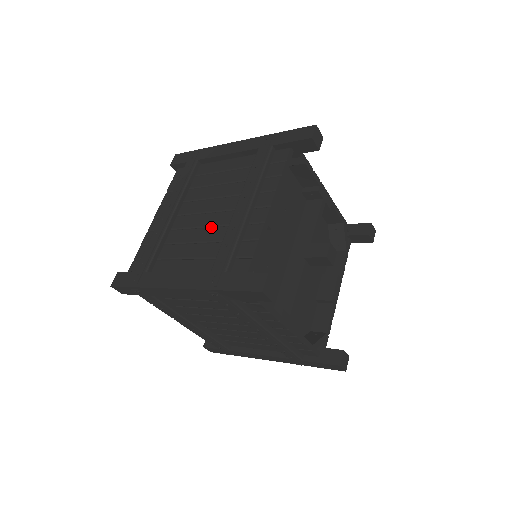
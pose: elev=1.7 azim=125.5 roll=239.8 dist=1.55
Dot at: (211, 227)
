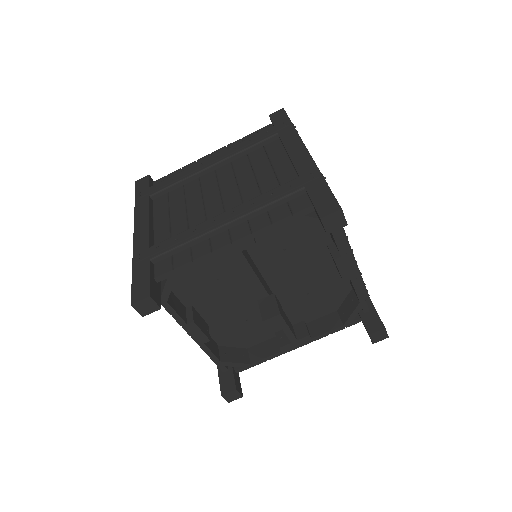
Dot at: occluded
